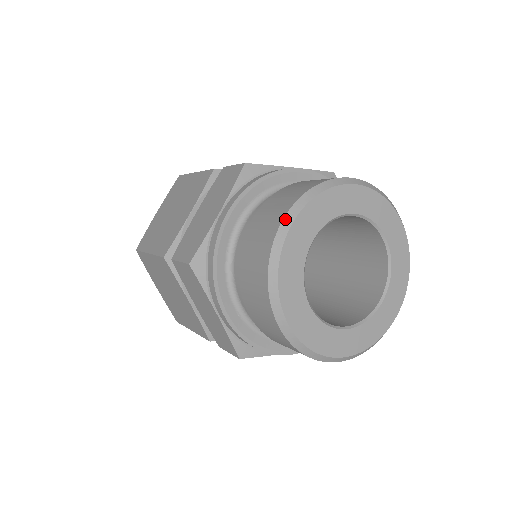
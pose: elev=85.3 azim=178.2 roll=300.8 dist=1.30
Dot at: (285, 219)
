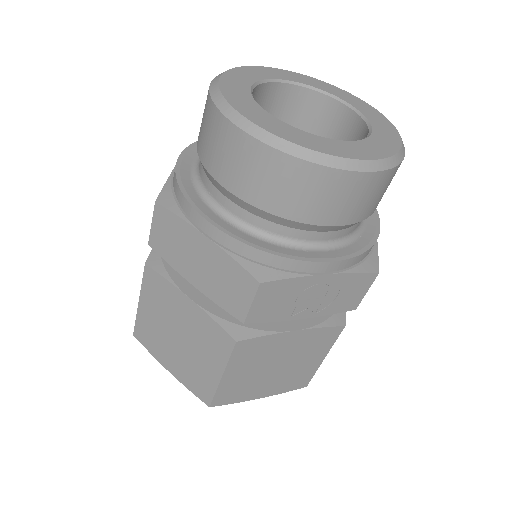
Dot at: (214, 78)
